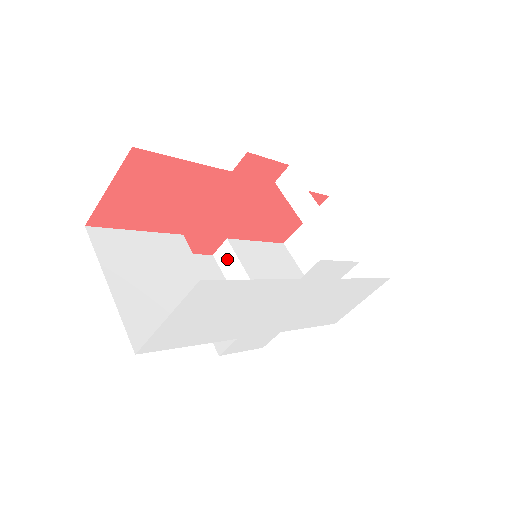
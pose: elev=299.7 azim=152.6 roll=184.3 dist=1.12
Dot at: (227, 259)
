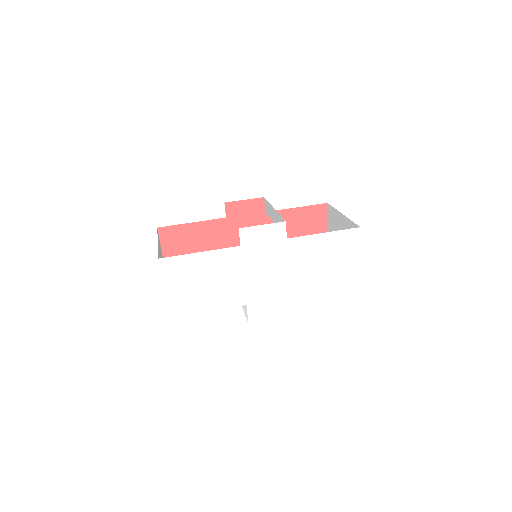
Dot at: occluded
